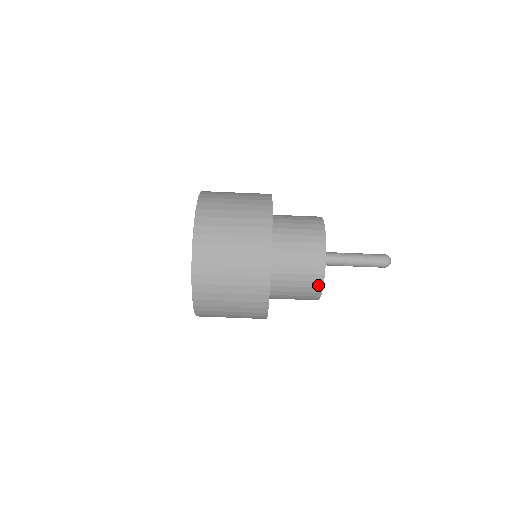
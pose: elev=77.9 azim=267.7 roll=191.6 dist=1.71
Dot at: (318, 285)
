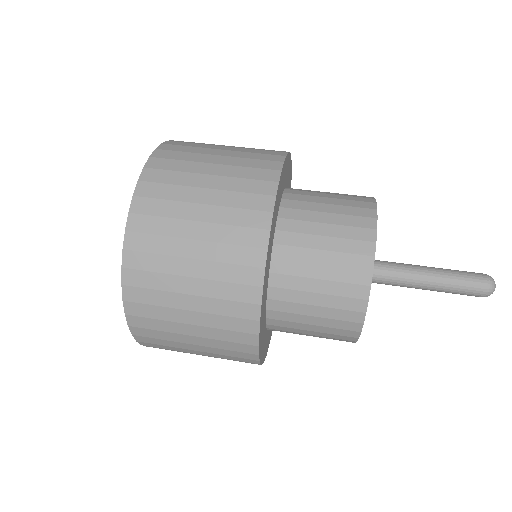
Dot at: (359, 293)
